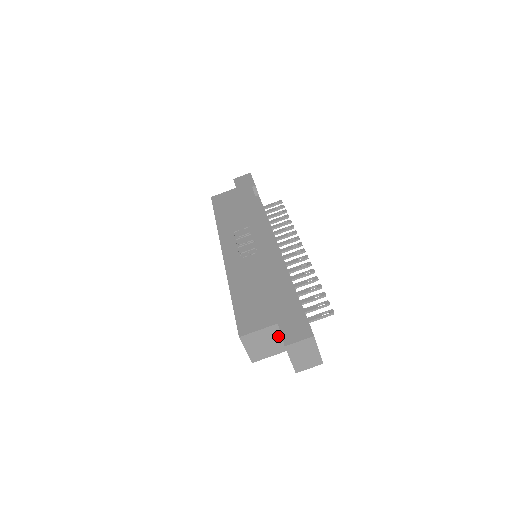
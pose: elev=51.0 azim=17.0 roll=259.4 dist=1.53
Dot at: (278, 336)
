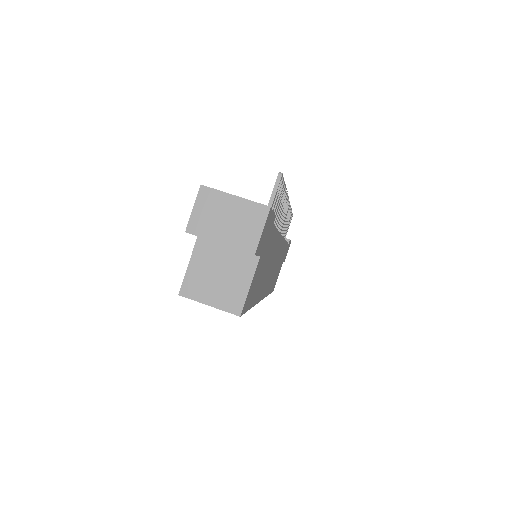
Dot at: (221, 251)
